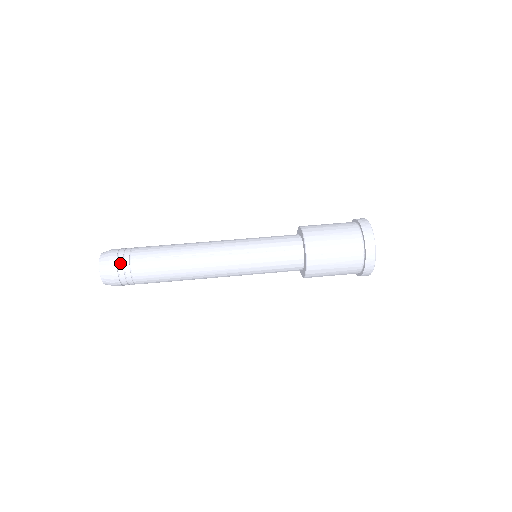
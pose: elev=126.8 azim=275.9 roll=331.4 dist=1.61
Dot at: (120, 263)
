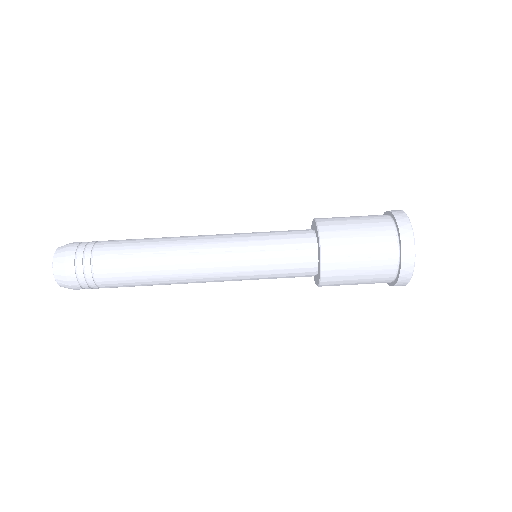
Dot at: (78, 260)
